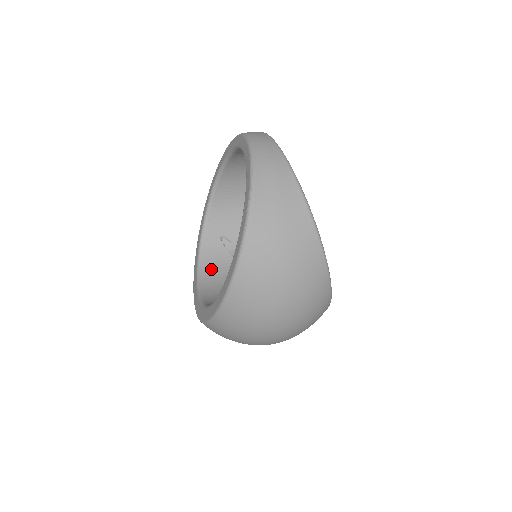
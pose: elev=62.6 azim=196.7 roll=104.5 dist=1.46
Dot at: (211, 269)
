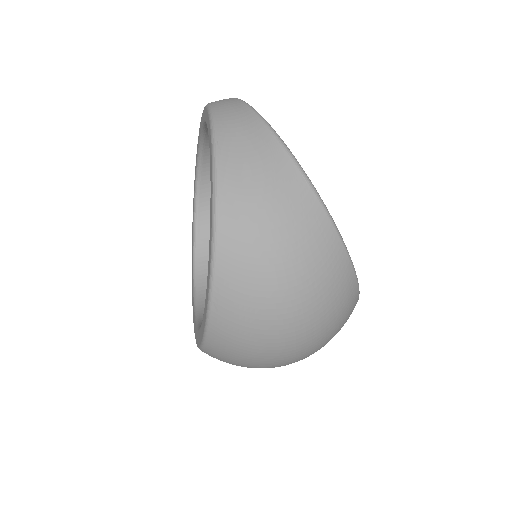
Dot at: occluded
